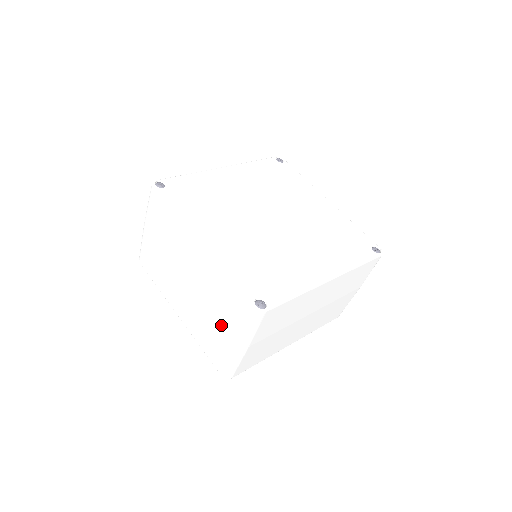
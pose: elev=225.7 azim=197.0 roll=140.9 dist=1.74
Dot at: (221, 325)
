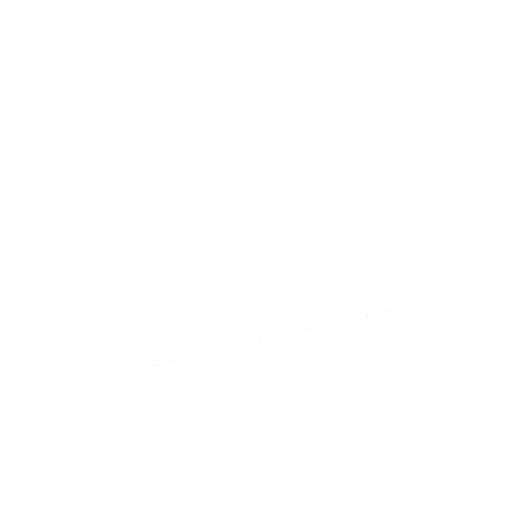
Dot at: occluded
